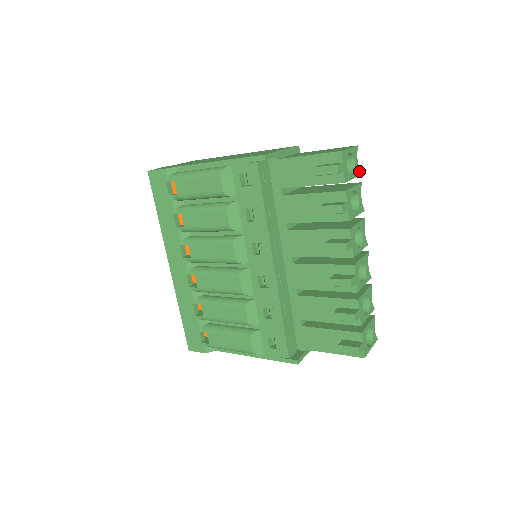
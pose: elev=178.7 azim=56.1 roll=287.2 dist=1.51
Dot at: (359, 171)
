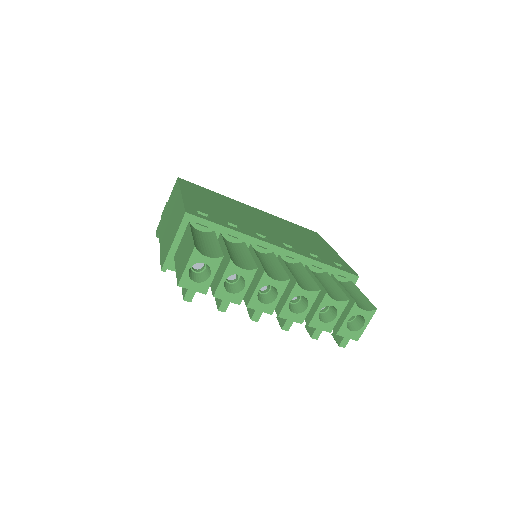
Dot at: (218, 258)
